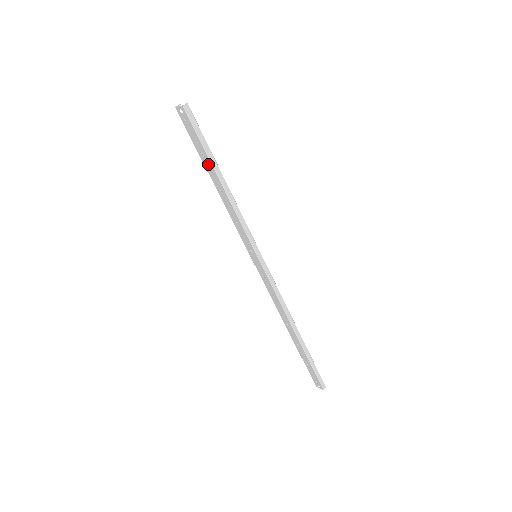
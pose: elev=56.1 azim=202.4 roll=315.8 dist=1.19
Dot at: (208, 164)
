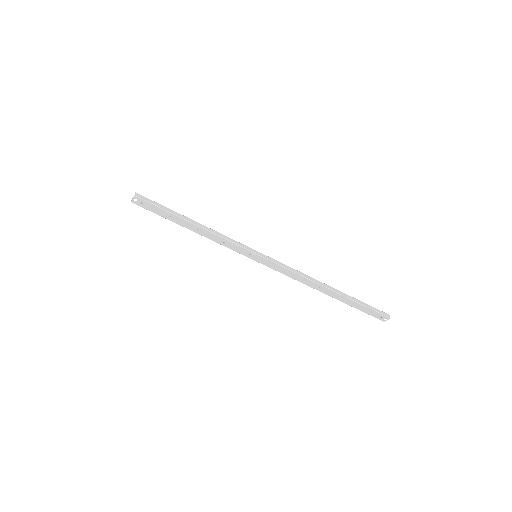
Dot at: (176, 219)
